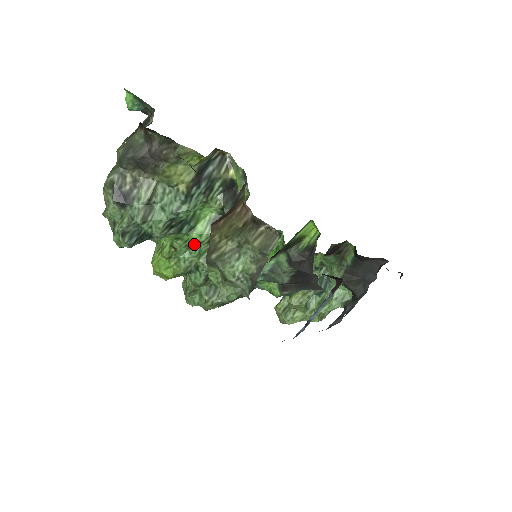
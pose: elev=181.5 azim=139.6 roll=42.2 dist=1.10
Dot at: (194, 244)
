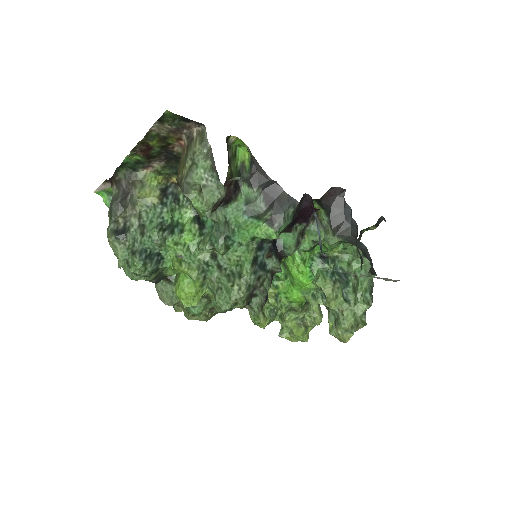
Dot at: (192, 245)
